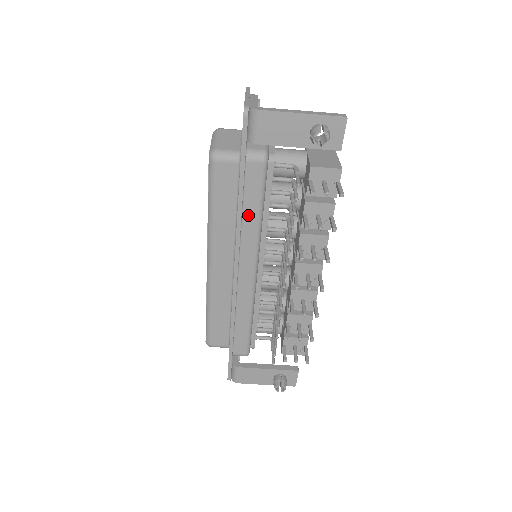
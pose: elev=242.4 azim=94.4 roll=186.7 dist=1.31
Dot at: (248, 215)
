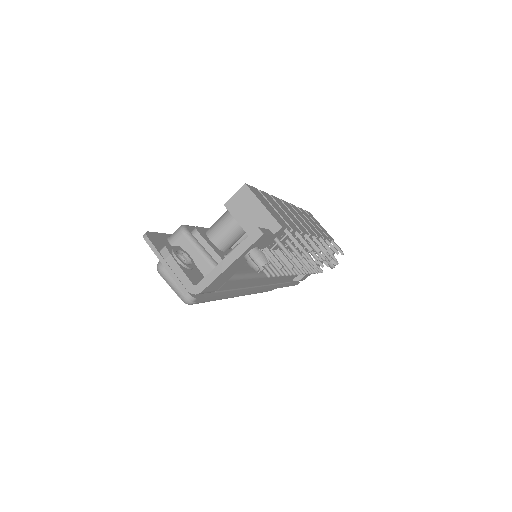
Dot at: (242, 285)
